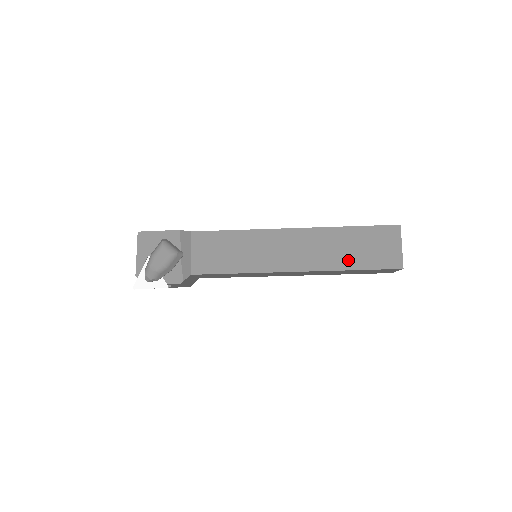
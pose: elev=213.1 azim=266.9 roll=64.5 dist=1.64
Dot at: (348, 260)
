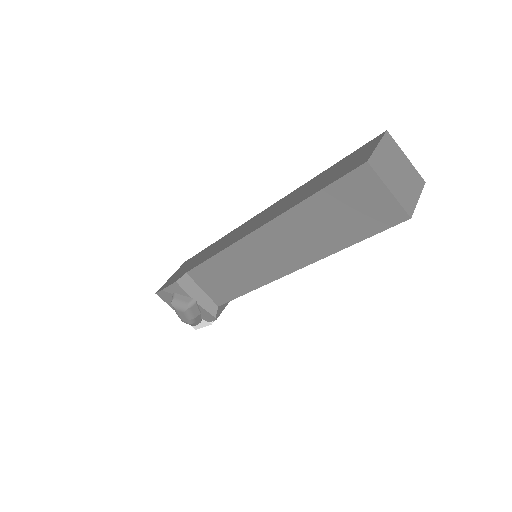
Dot at: (335, 238)
